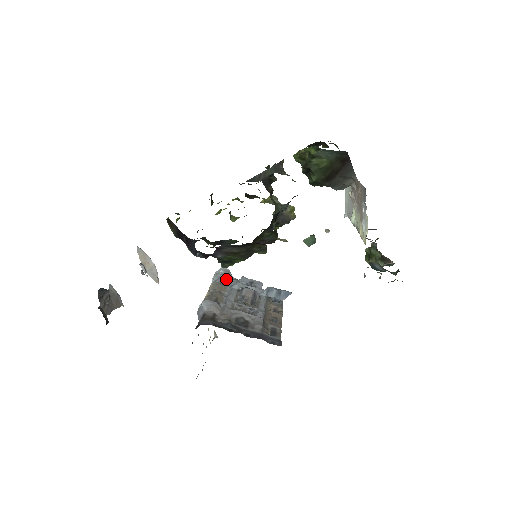
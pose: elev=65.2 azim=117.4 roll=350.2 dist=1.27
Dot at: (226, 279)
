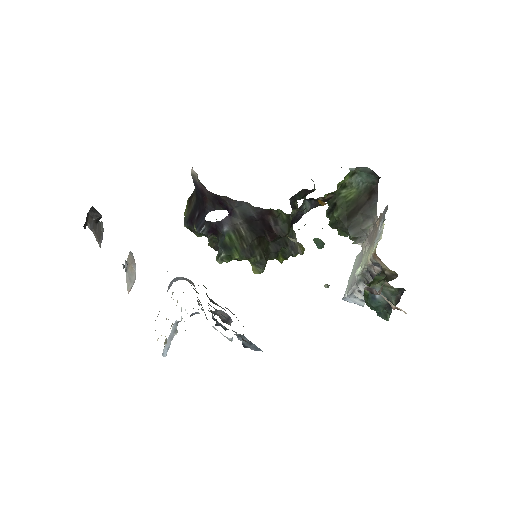
Dot at: occluded
